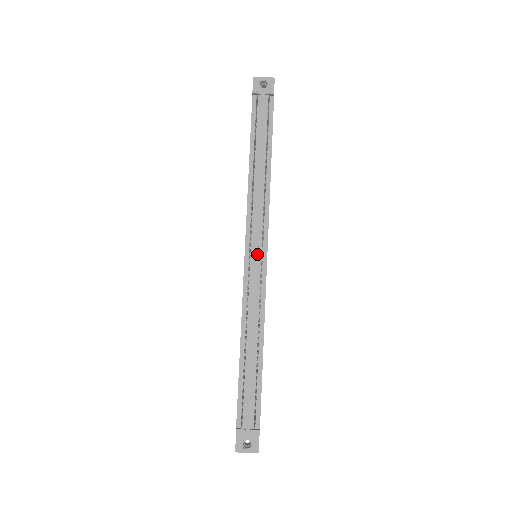
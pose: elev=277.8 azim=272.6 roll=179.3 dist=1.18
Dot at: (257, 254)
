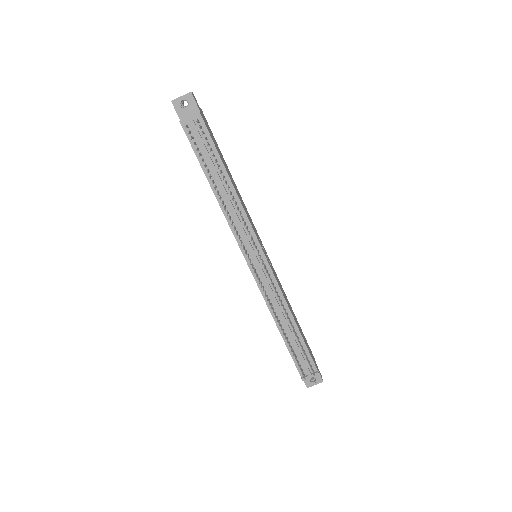
Dot at: (257, 261)
